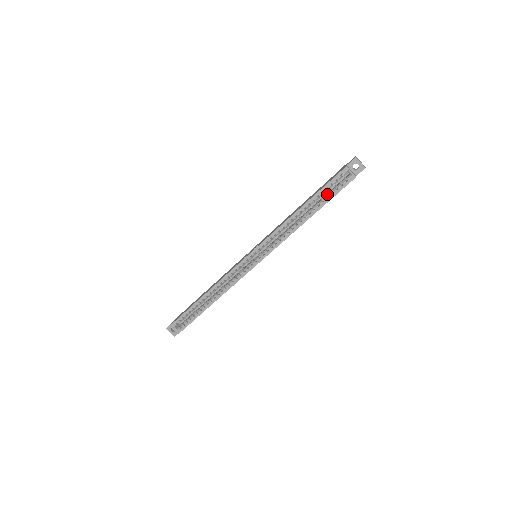
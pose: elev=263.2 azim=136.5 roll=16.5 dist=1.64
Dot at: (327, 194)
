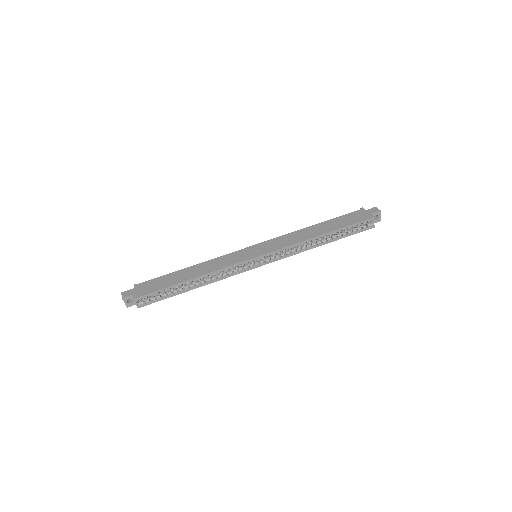
Dot at: (347, 231)
